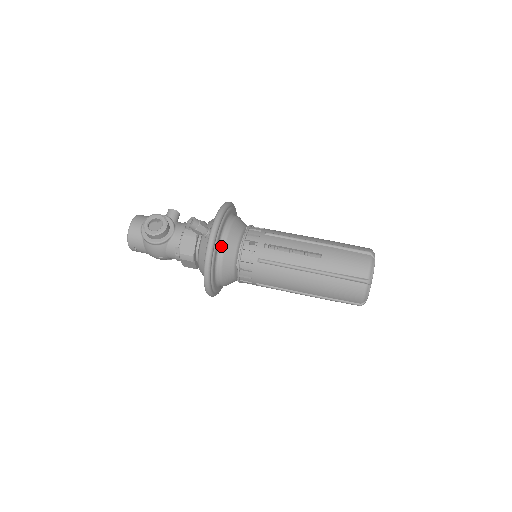
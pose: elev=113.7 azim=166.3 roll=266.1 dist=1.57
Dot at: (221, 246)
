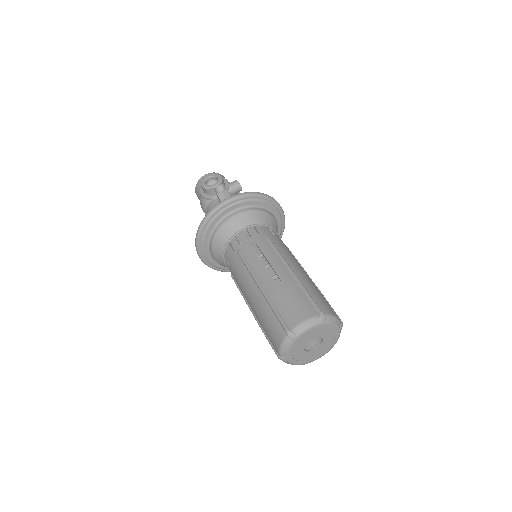
Dot at: (224, 220)
